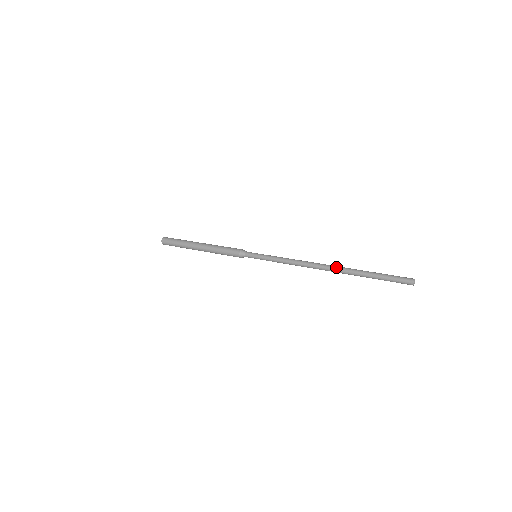
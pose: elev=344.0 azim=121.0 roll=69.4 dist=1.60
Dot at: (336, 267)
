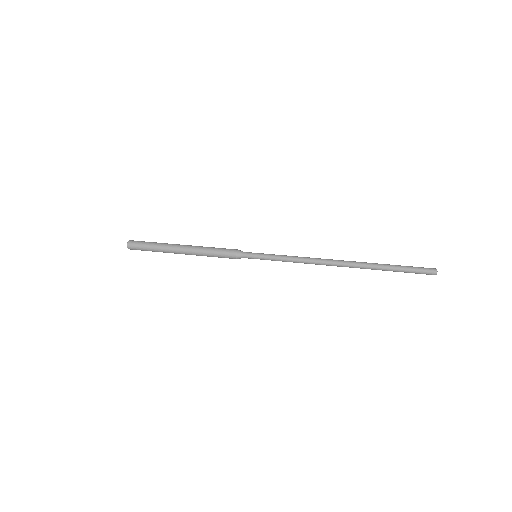
Dot at: (353, 261)
